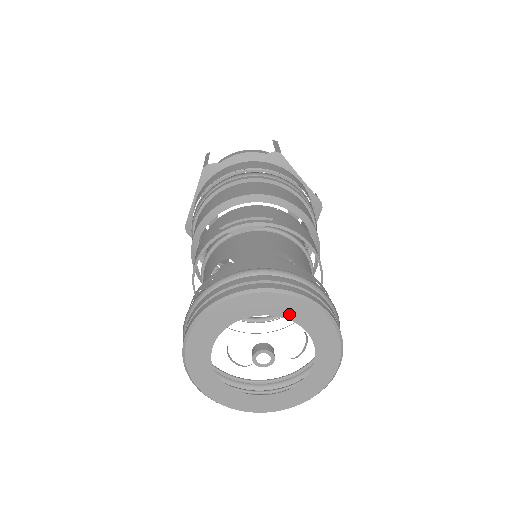
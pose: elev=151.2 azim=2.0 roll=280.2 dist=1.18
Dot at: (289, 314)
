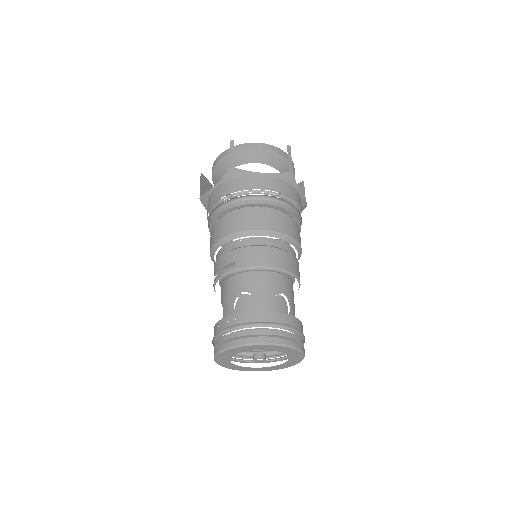
Dot at: (249, 350)
